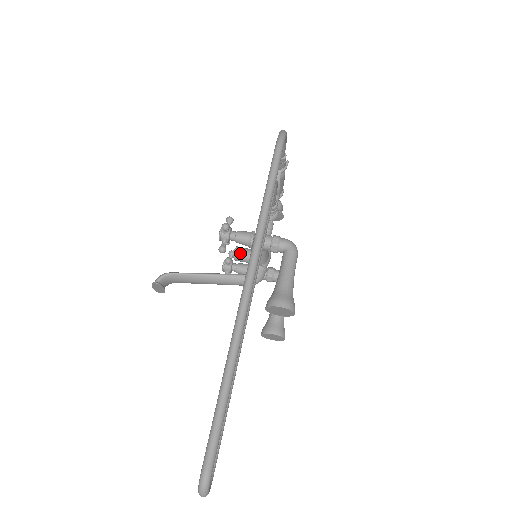
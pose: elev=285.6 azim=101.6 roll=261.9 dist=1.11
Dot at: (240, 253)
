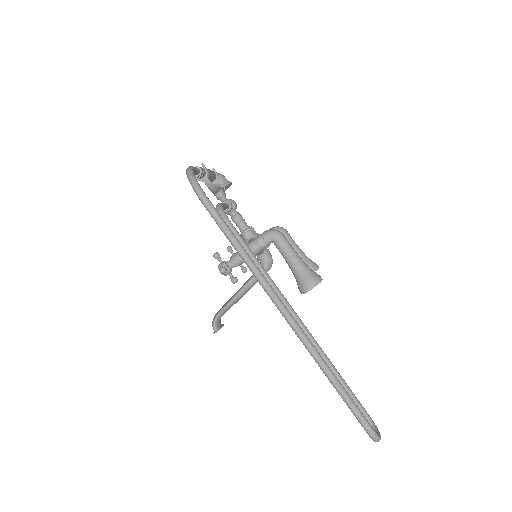
Dot at: occluded
